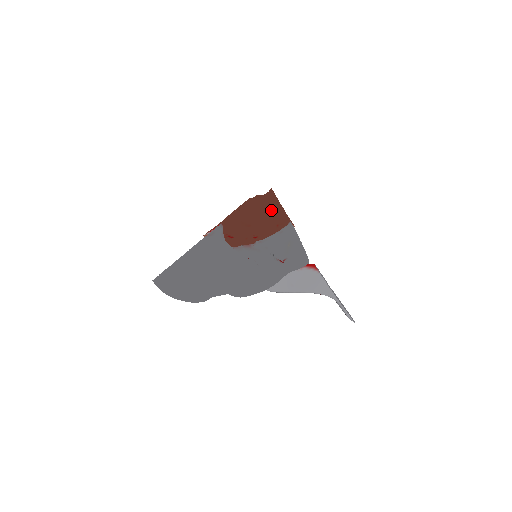
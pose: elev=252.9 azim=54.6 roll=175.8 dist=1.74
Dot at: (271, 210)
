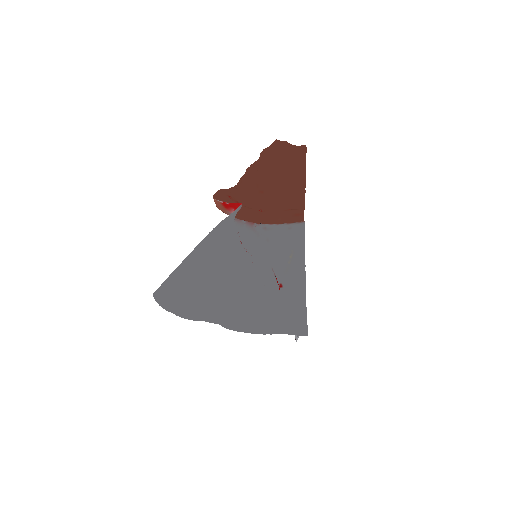
Dot at: (292, 182)
